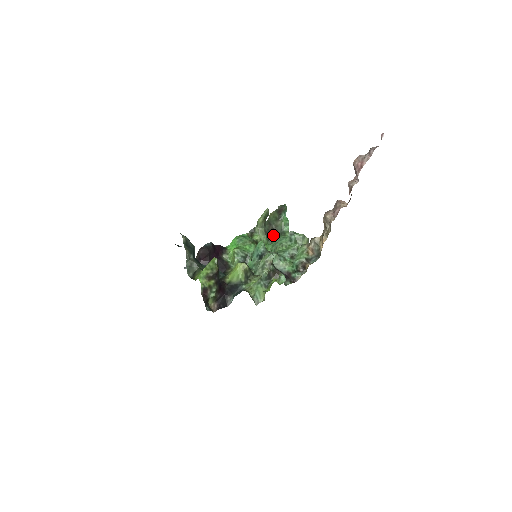
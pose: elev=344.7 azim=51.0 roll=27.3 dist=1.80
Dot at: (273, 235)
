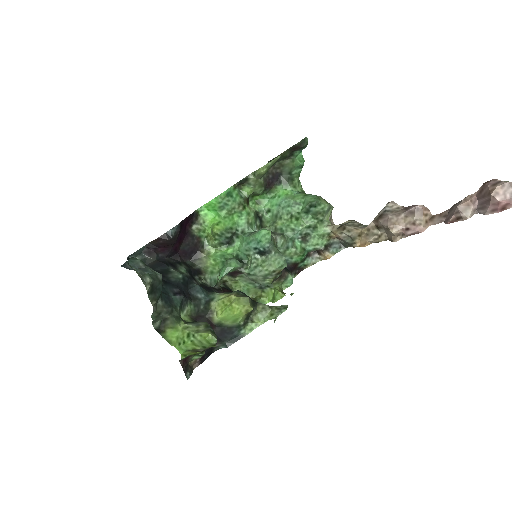
Dot at: (274, 181)
